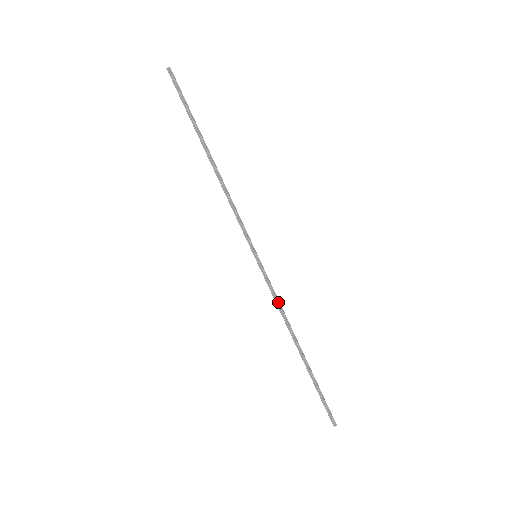
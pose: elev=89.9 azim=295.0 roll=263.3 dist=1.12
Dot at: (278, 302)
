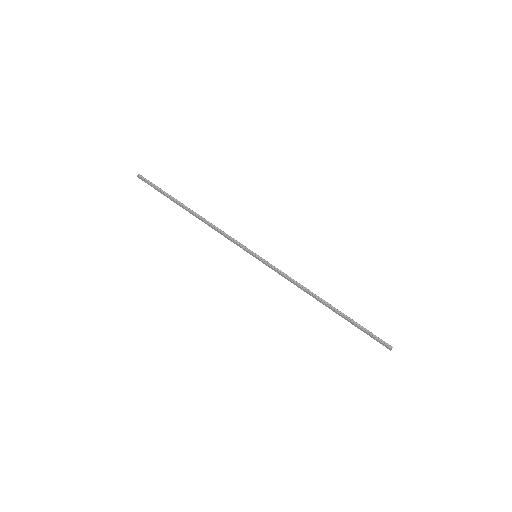
Dot at: (290, 278)
